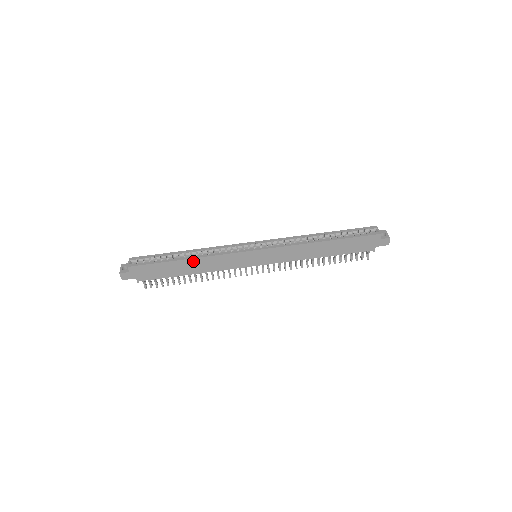
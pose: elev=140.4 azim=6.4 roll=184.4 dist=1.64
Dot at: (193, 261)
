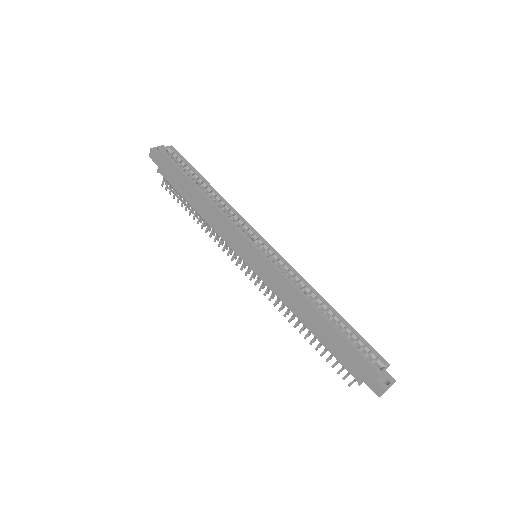
Dot at: (204, 199)
